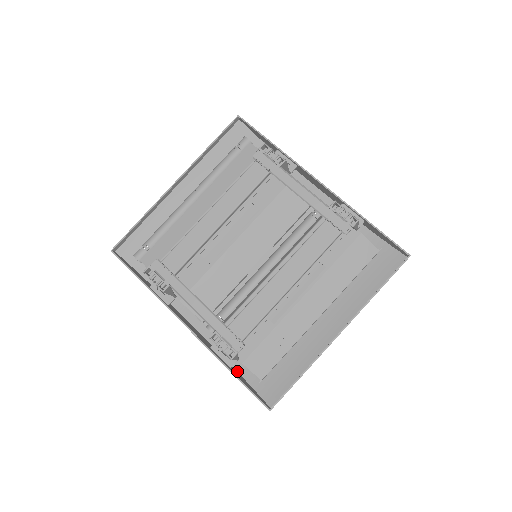
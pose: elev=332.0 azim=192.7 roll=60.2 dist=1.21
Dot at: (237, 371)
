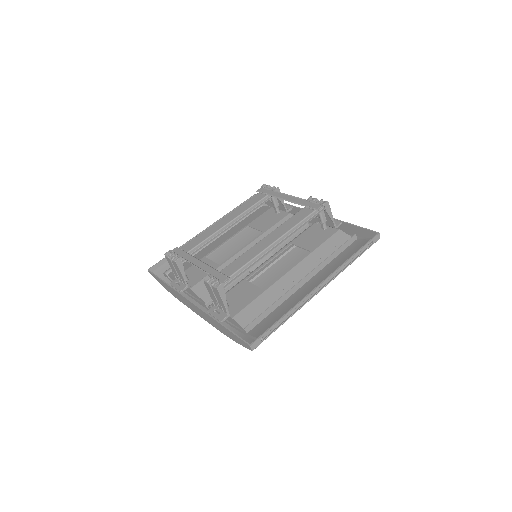
Dot at: occluded
